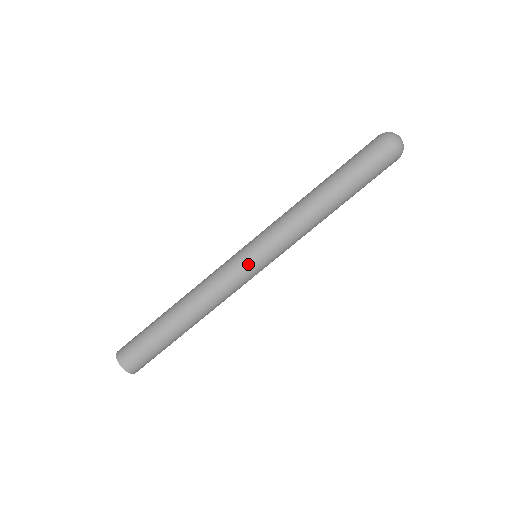
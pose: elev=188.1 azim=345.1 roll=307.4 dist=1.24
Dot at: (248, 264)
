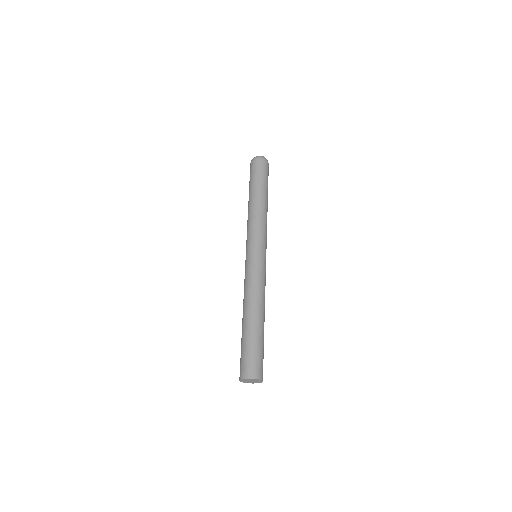
Dot at: (260, 258)
